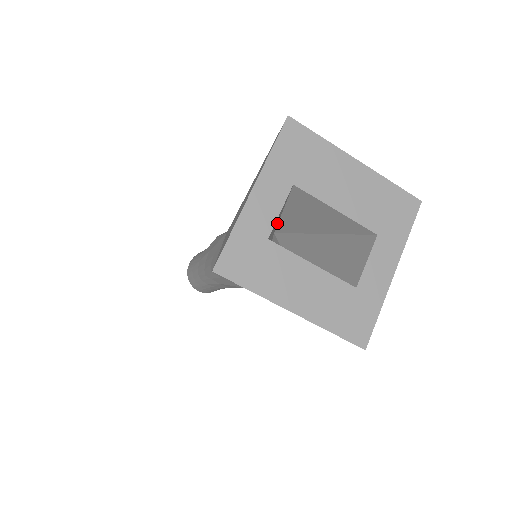
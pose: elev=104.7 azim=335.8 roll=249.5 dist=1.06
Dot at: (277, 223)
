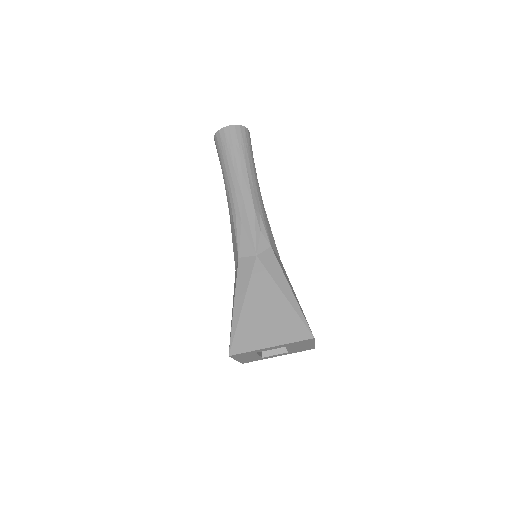
Dot at: occluded
